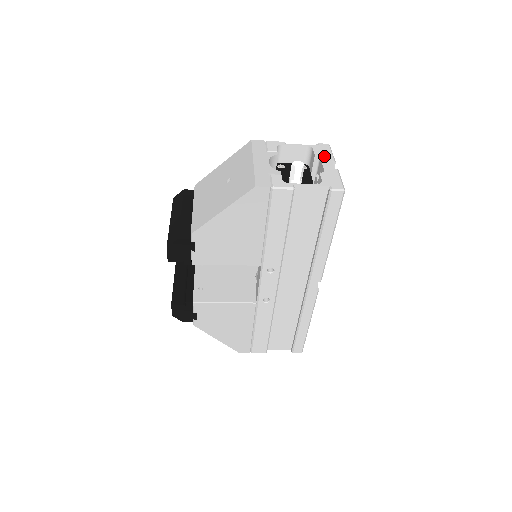
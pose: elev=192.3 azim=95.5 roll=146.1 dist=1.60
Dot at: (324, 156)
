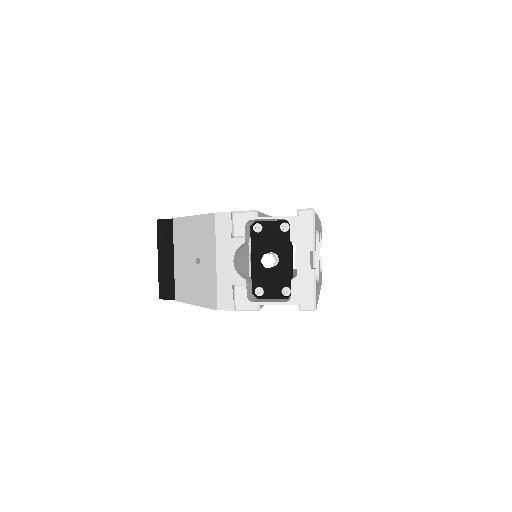
Dot at: (301, 242)
